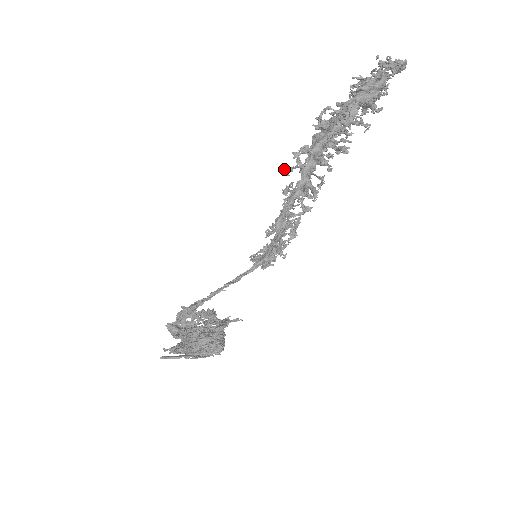
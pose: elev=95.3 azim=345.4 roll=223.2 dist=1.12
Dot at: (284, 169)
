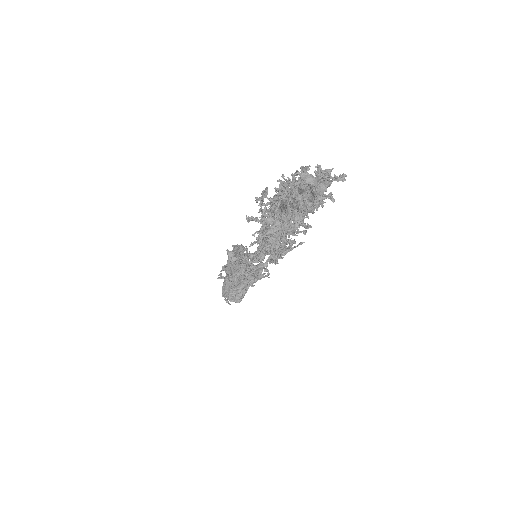
Dot at: (260, 208)
